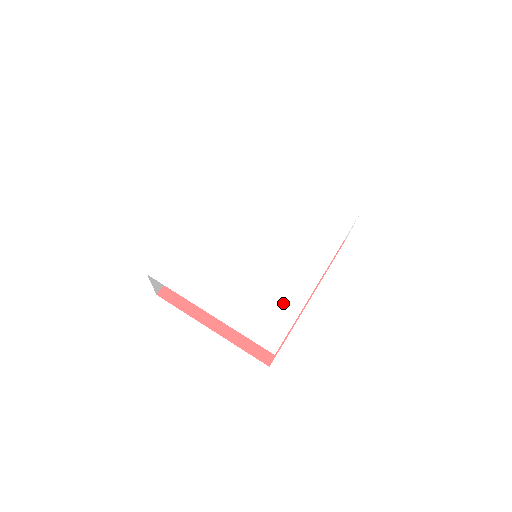
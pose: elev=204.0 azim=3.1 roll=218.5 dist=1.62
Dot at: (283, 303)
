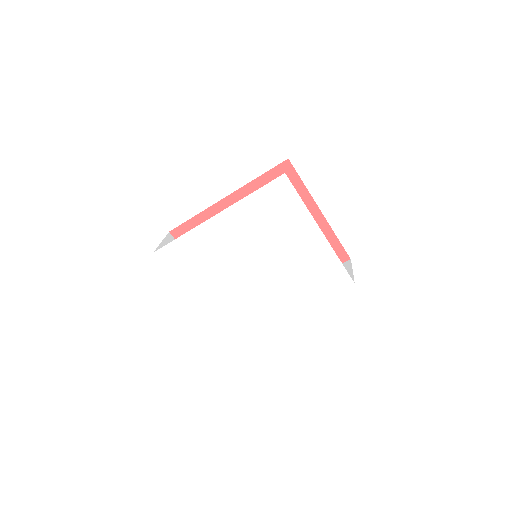
Dot at: (250, 318)
